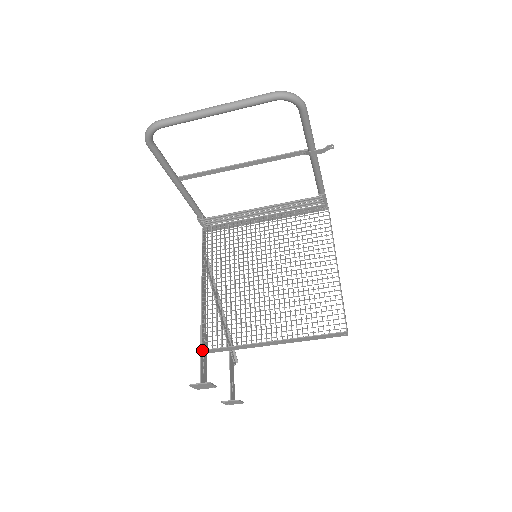
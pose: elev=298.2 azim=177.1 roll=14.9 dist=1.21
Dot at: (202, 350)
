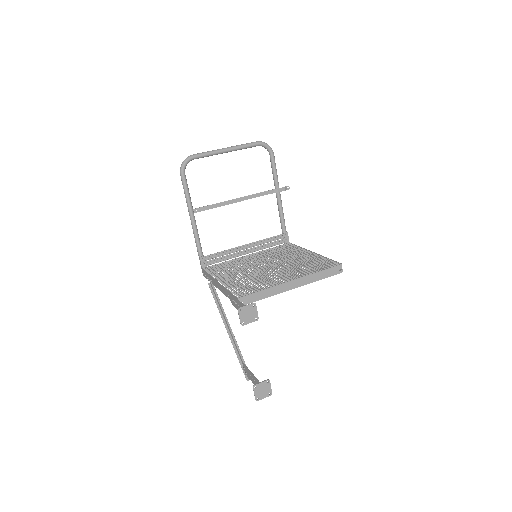
Dot at: (238, 298)
